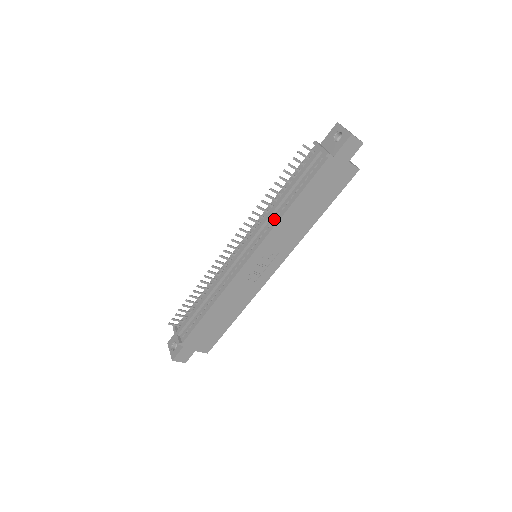
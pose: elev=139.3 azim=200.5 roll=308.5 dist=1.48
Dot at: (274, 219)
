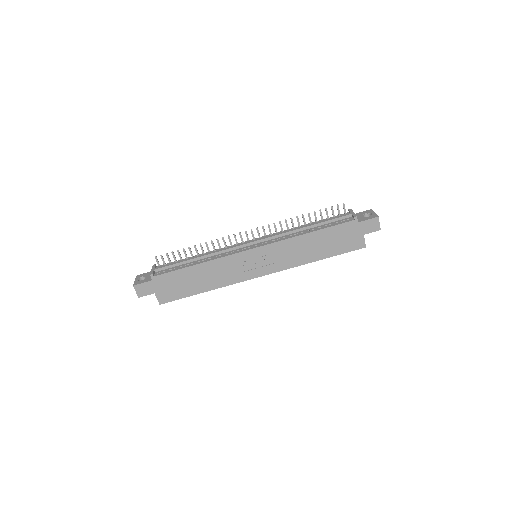
Dot at: (291, 235)
